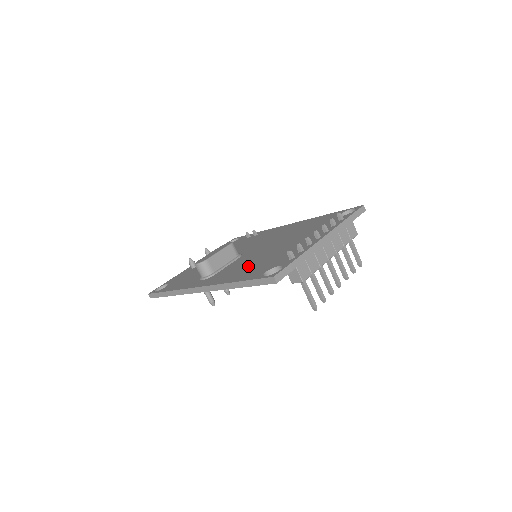
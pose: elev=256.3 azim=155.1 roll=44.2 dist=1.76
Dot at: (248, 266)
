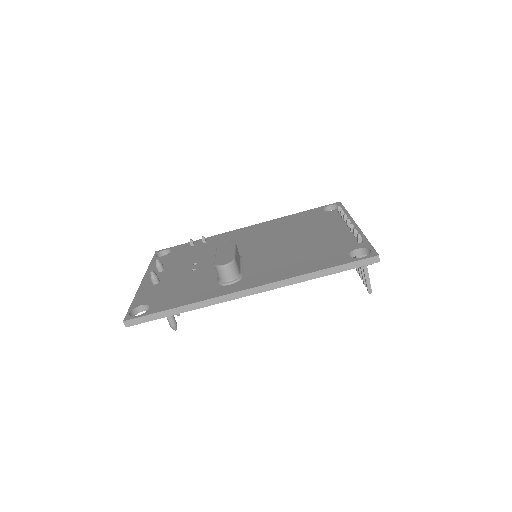
Dot at: (295, 259)
